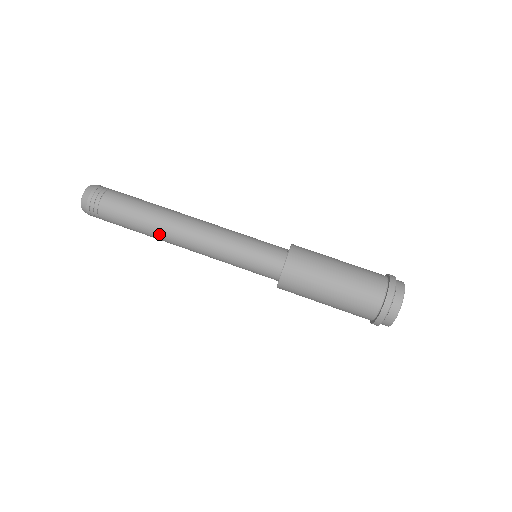
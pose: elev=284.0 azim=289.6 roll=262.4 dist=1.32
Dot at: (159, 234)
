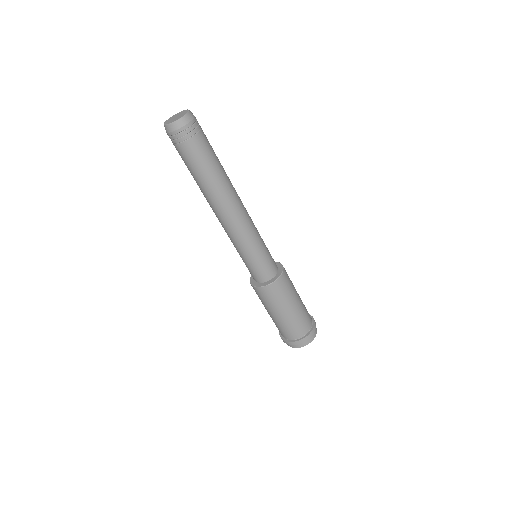
Dot at: occluded
